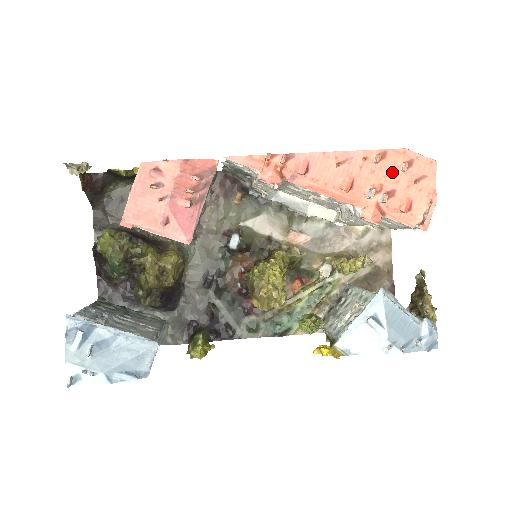
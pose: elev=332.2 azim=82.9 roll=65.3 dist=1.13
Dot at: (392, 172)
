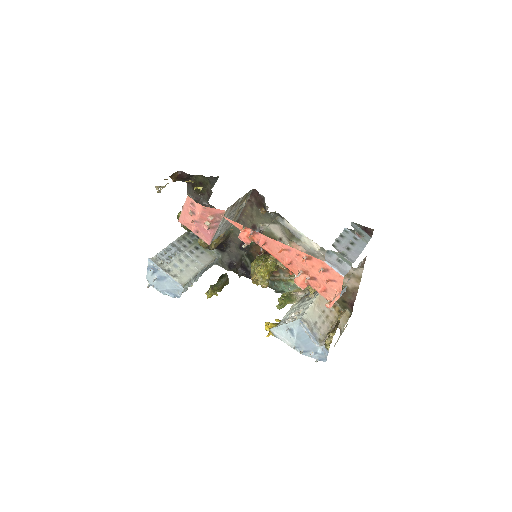
Dot at: (315, 269)
